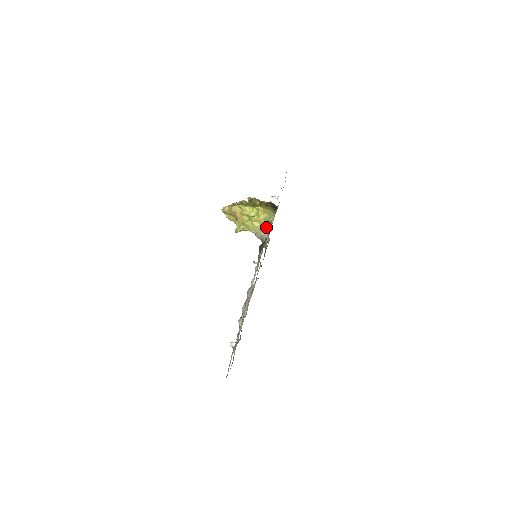
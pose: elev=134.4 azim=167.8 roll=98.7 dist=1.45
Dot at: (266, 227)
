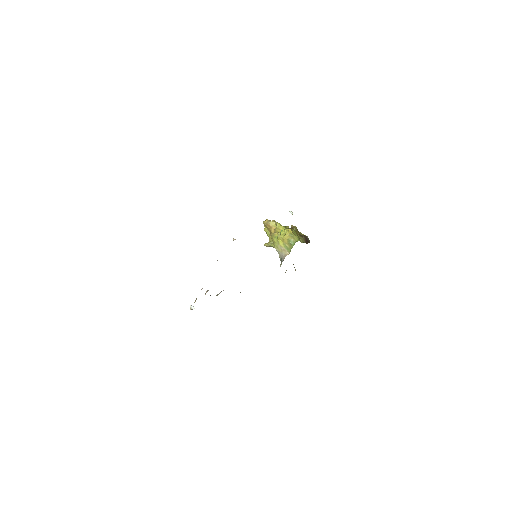
Dot at: (287, 249)
